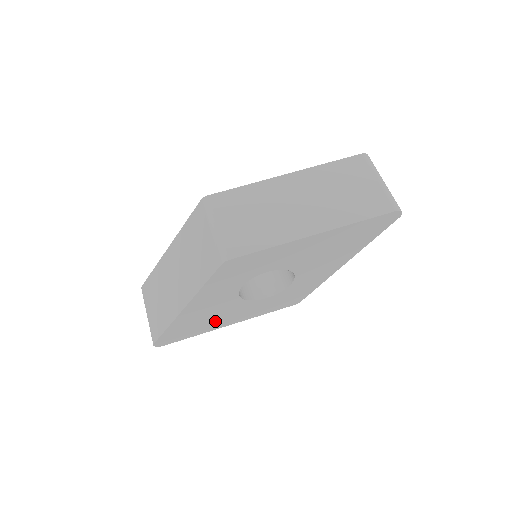
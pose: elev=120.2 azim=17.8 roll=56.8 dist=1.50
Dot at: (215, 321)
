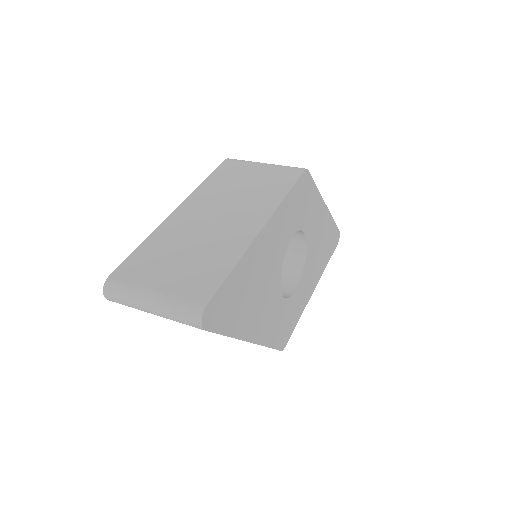
Dot at: (253, 309)
